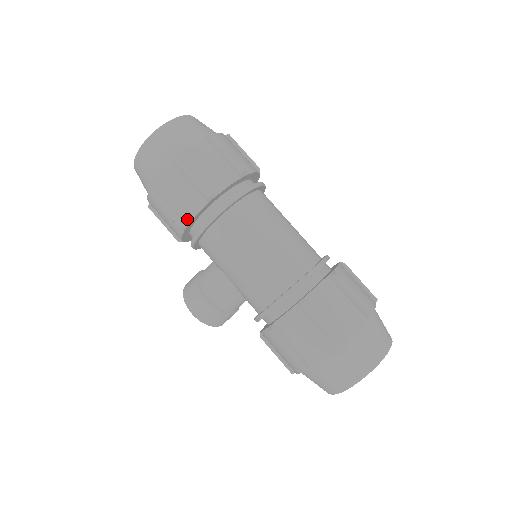
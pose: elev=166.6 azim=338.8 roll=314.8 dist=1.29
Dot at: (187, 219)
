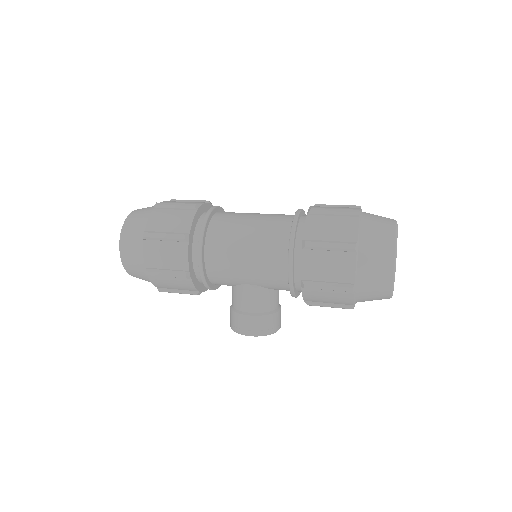
Dot at: (185, 267)
